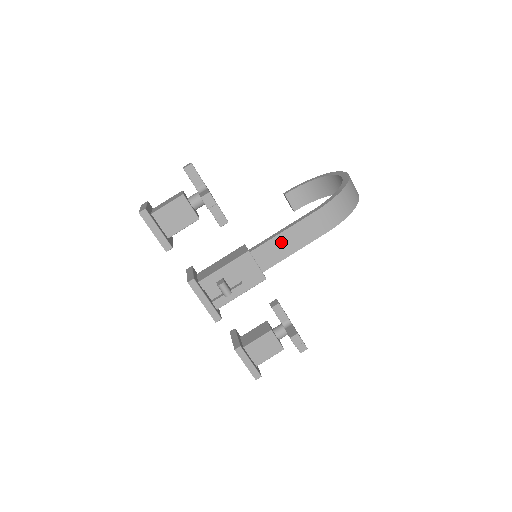
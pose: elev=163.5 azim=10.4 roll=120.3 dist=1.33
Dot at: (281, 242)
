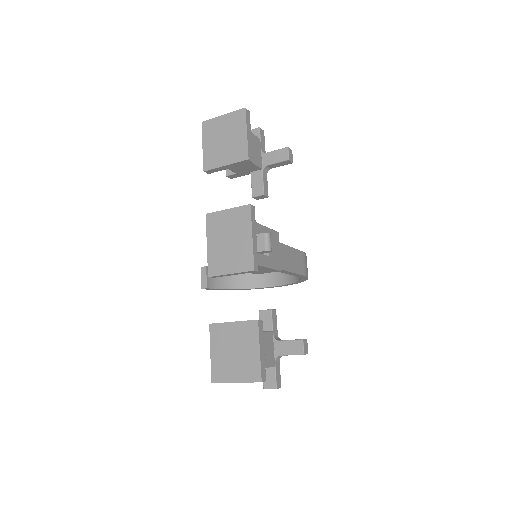
Dot at: (285, 253)
